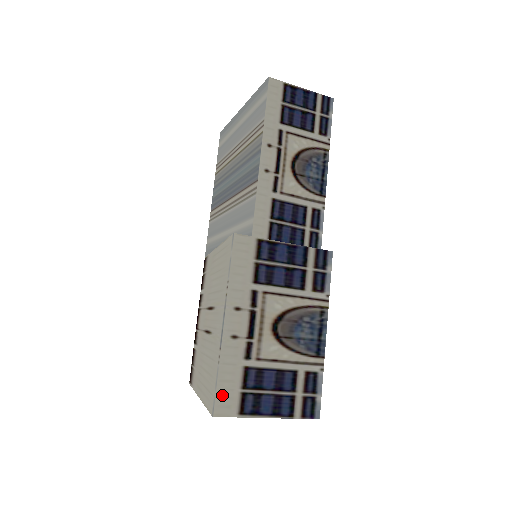
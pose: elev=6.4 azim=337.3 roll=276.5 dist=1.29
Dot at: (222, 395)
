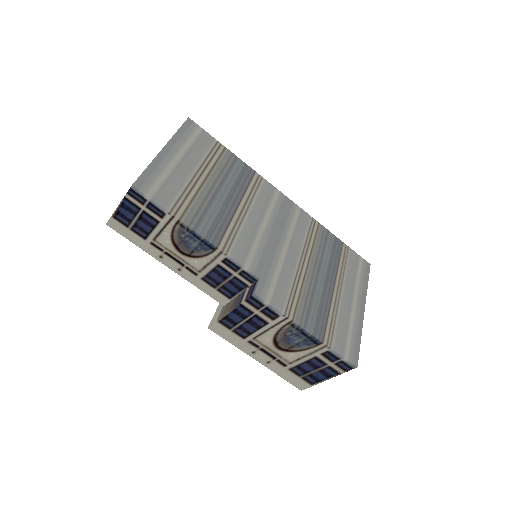
Dot at: (294, 383)
